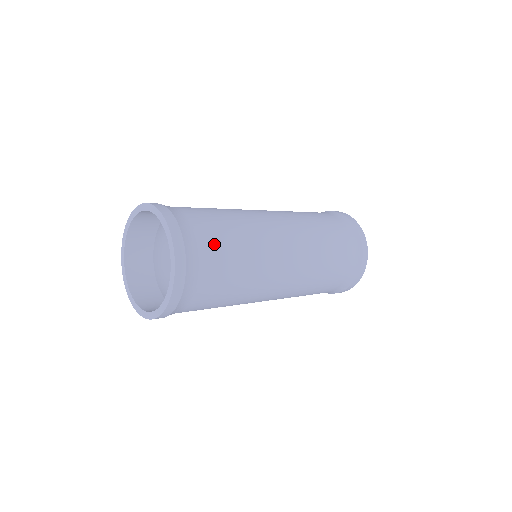
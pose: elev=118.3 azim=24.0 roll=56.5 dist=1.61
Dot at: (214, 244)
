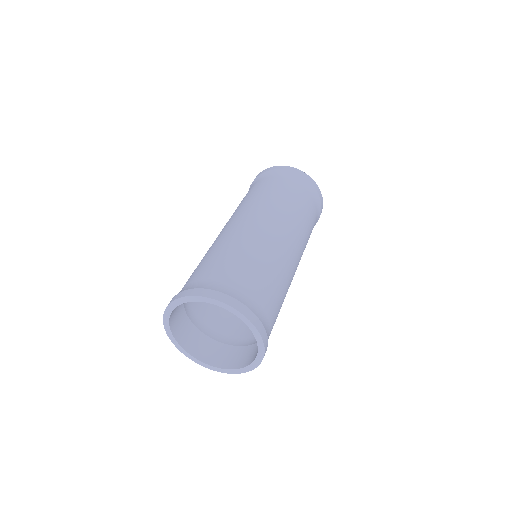
Dot at: (257, 286)
